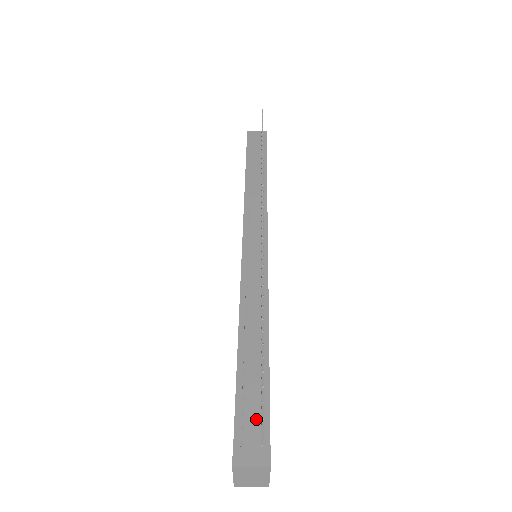
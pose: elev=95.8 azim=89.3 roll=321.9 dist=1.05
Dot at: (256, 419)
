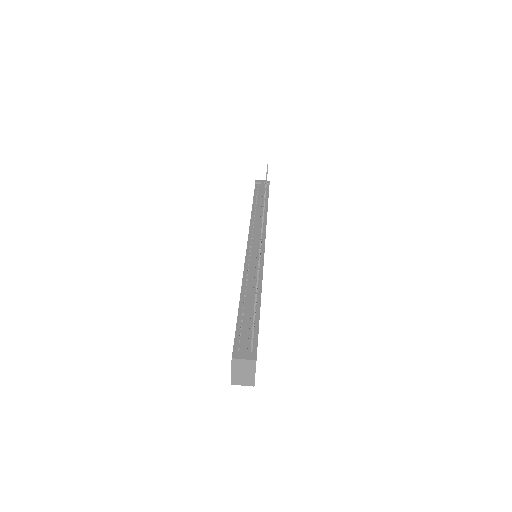
Dot at: (249, 338)
